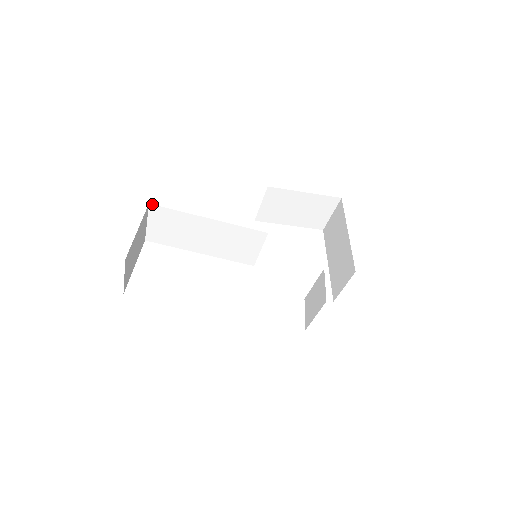
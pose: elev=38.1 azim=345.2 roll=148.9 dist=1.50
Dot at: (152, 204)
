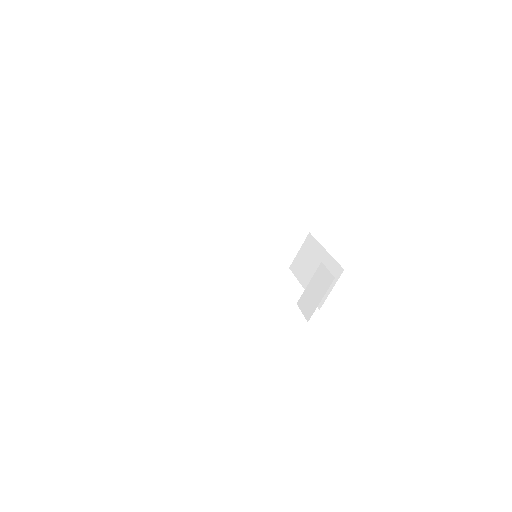
Dot at: (170, 190)
